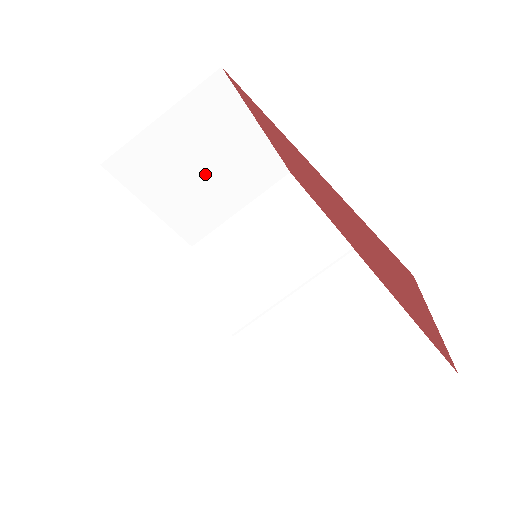
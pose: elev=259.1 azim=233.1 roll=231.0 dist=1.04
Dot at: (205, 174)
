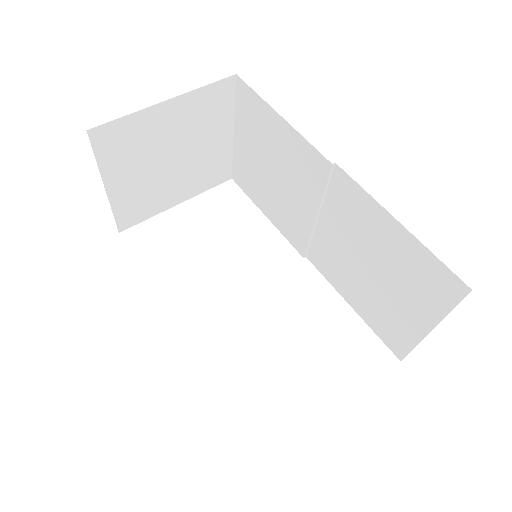
Dot at: (178, 159)
